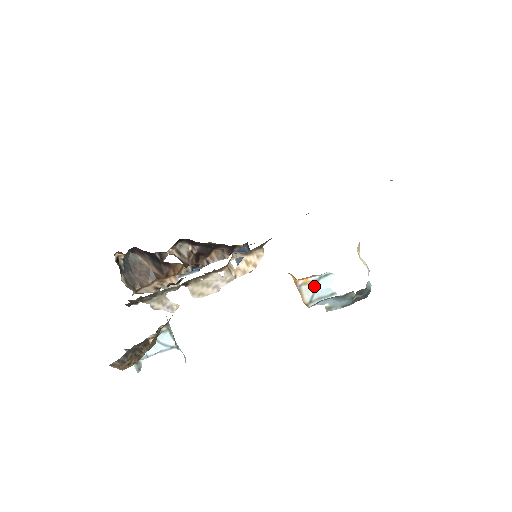
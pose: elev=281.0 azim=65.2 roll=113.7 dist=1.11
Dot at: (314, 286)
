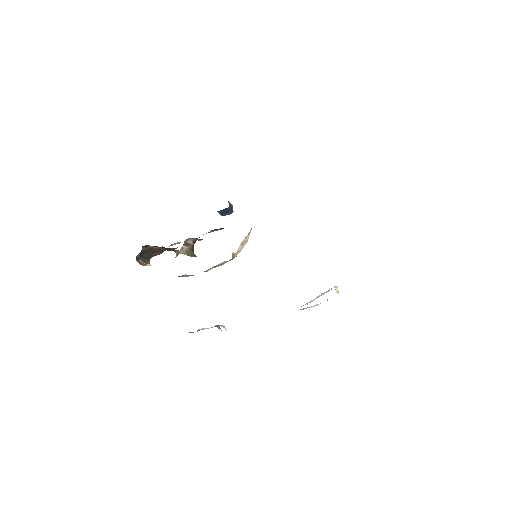
Dot at: occluded
